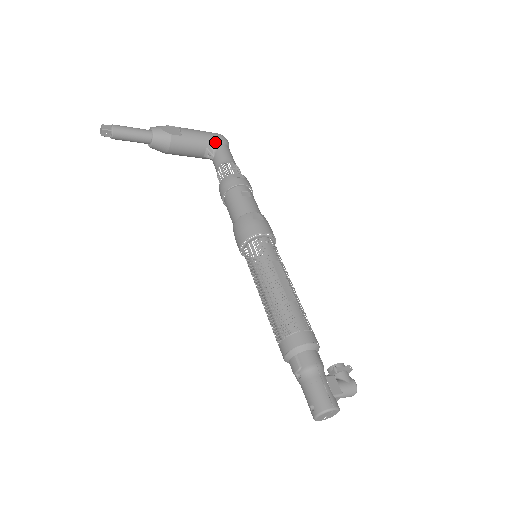
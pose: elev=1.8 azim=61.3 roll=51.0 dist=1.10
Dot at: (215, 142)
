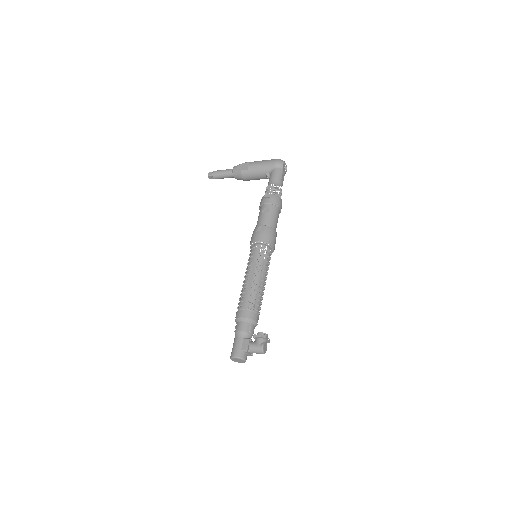
Dot at: (270, 168)
